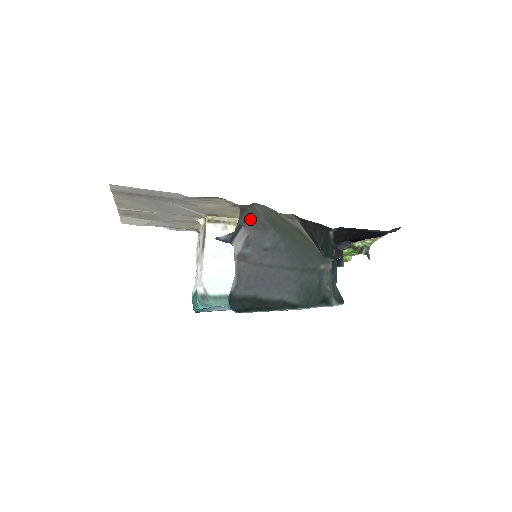
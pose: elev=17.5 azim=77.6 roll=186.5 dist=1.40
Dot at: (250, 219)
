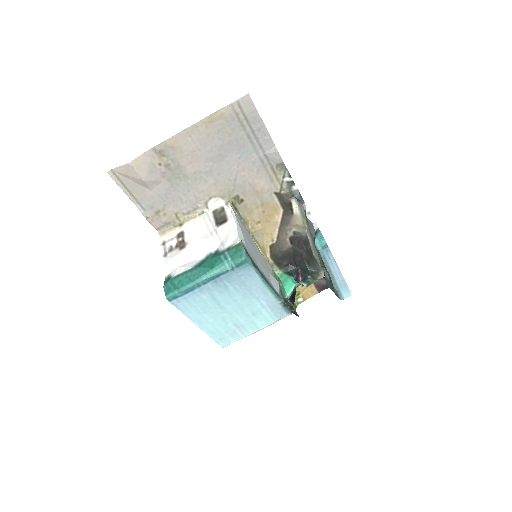
Dot at: occluded
